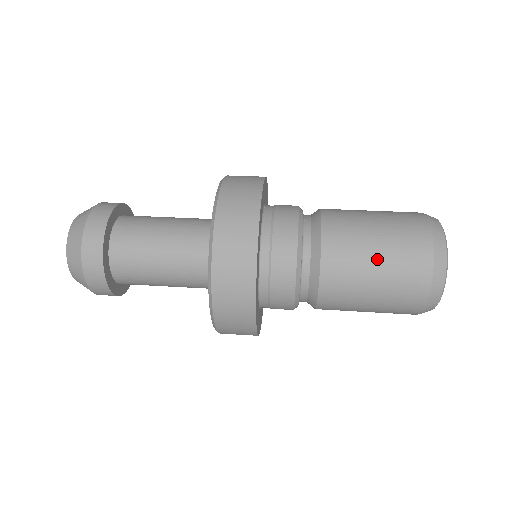
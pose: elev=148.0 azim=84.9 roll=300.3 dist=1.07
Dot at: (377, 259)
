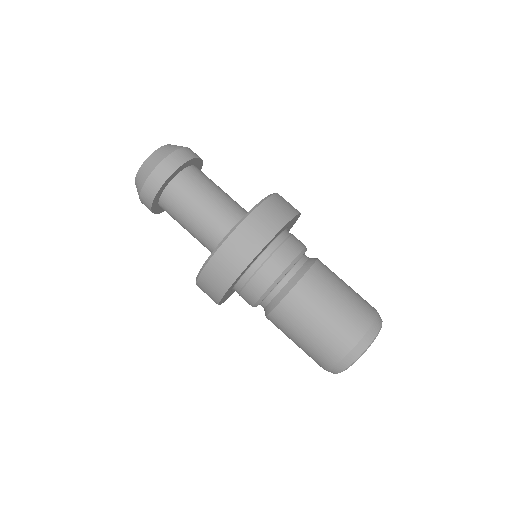
Dot at: occluded
